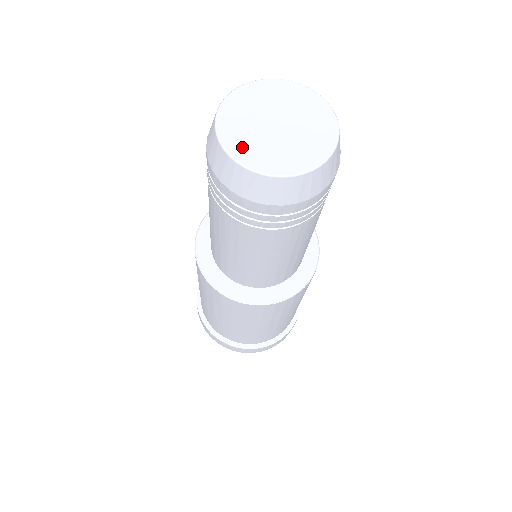
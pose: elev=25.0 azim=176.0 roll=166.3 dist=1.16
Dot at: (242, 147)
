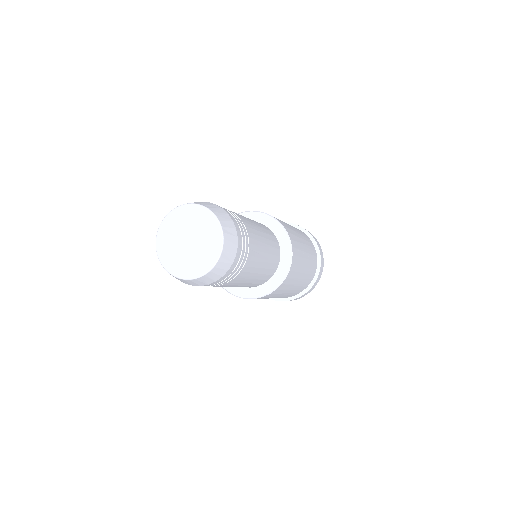
Dot at: (164, 244)
